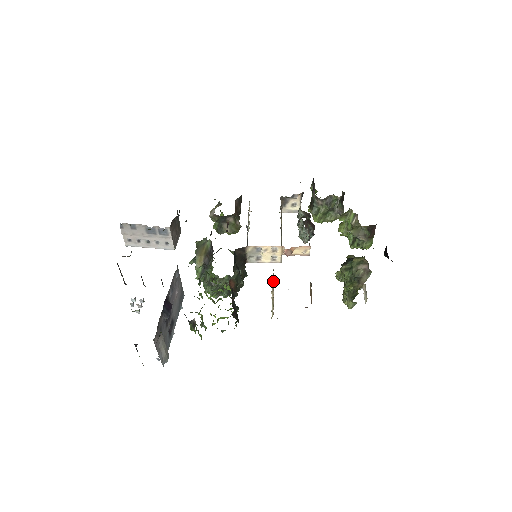
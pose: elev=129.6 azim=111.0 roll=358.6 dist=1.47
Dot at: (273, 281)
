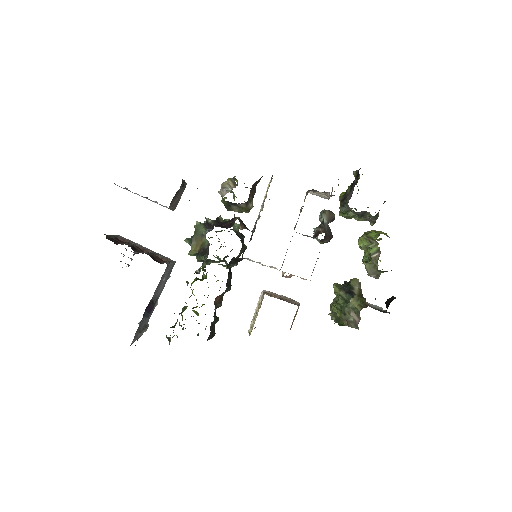
Dot at: (260, 303)
